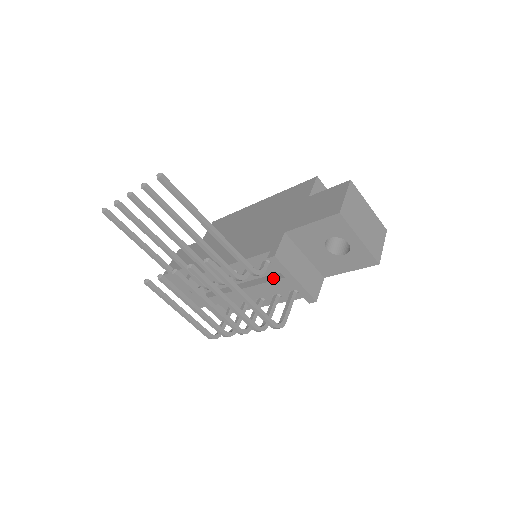
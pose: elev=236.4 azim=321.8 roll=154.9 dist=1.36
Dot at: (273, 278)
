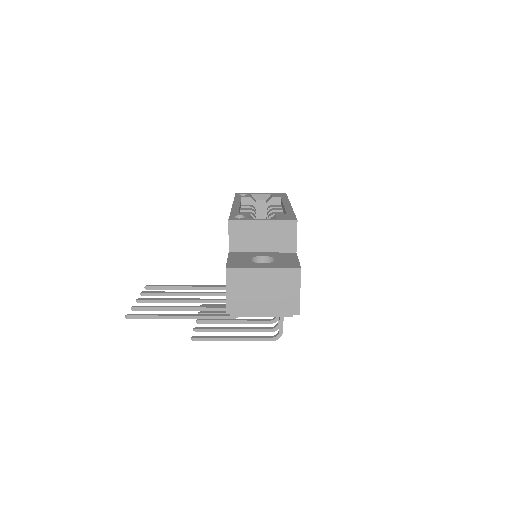
Dot at: occluded
